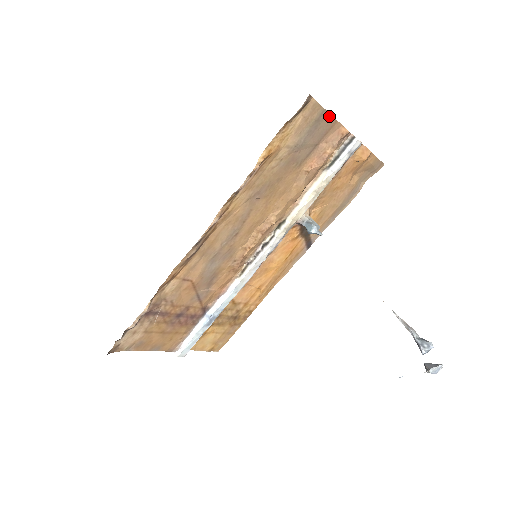
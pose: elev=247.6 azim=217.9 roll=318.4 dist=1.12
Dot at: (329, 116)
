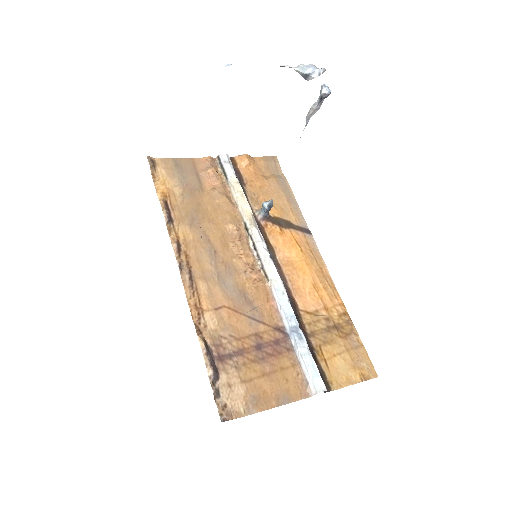
Dot at: (182, 160)
